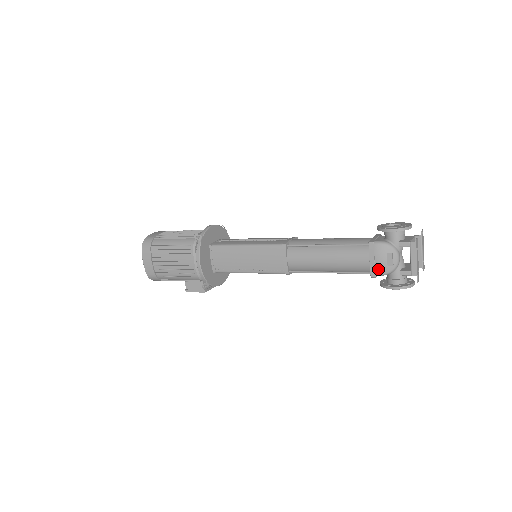
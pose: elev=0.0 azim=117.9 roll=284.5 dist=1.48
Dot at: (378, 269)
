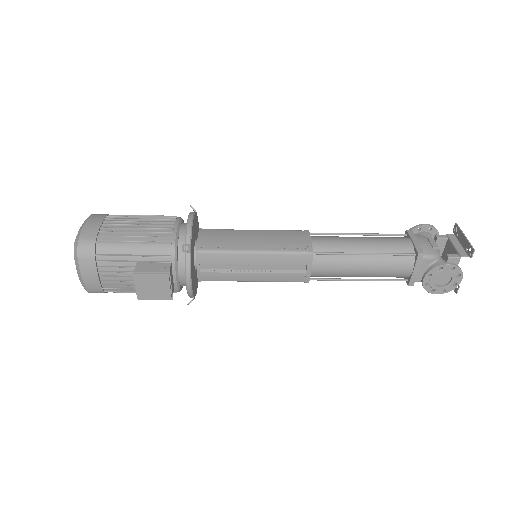
Dot at: (423, 249)
